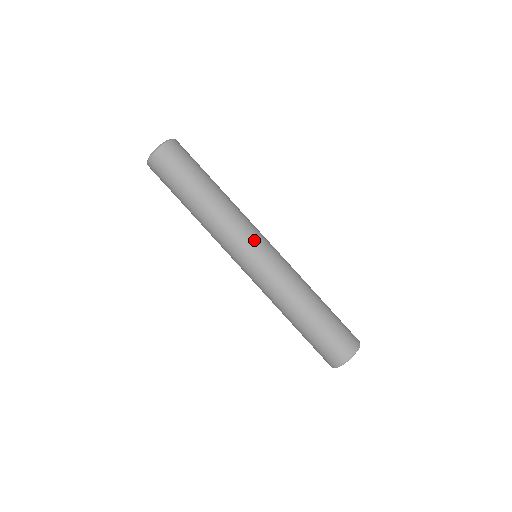
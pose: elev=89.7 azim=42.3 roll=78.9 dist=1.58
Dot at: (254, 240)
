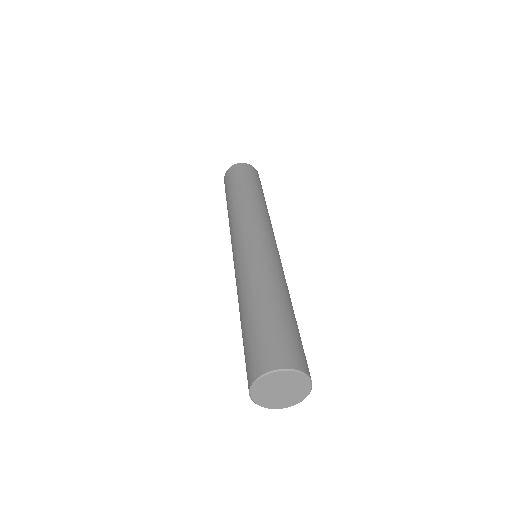
Dot at: (270, 233)
